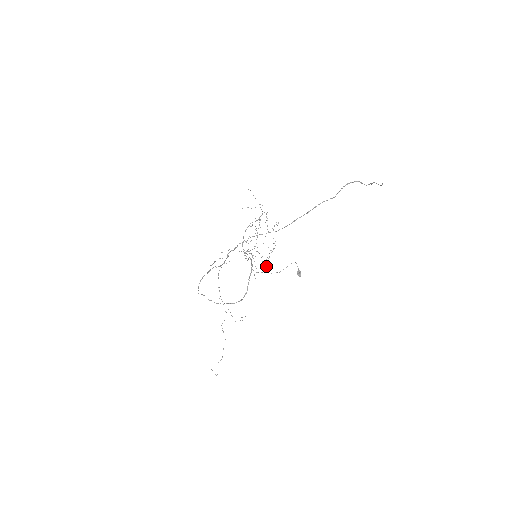
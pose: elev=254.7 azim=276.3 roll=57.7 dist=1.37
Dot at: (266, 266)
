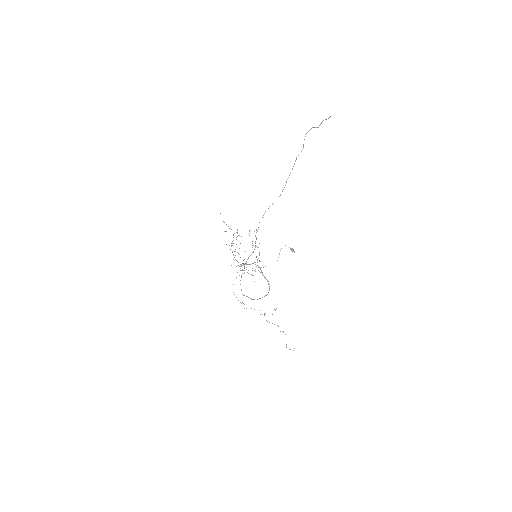
Dot at: occluded
